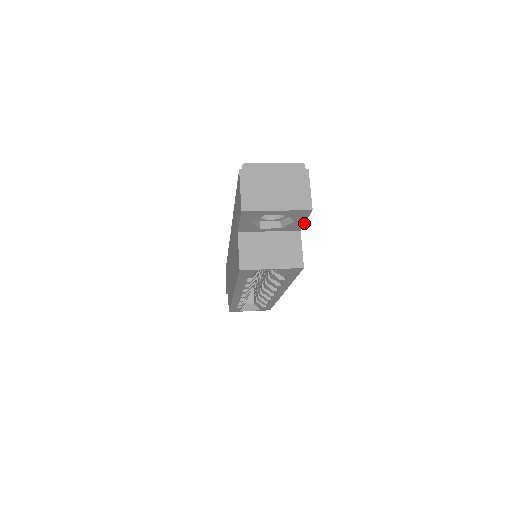
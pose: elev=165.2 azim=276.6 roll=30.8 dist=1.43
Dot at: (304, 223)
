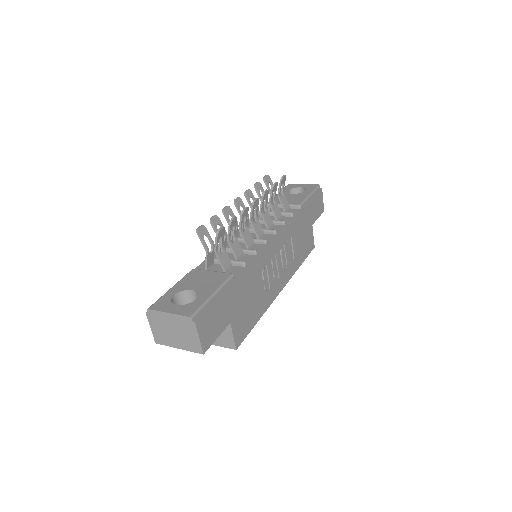
Dot at: (220, 334)
